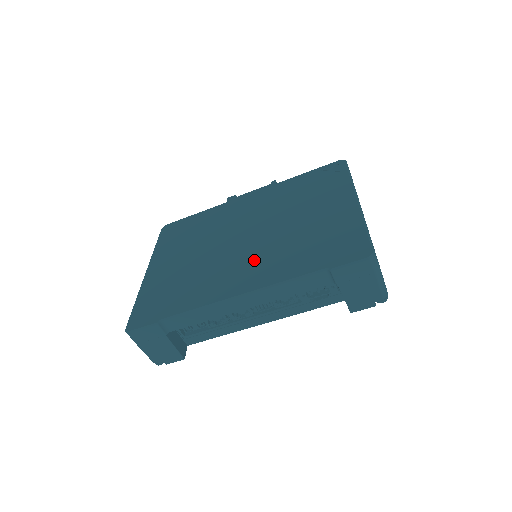
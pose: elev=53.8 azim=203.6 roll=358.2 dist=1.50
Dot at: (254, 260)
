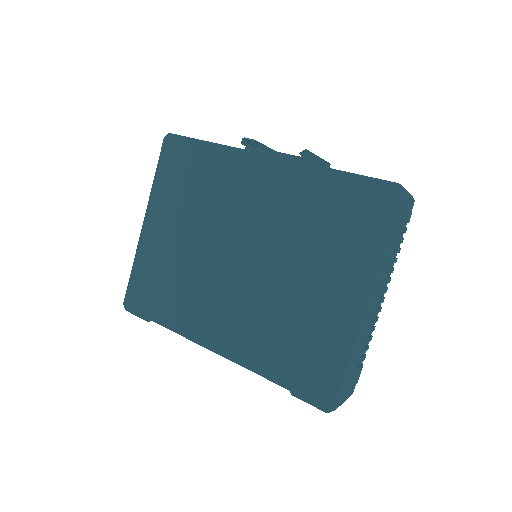
Dot at: (237, 311)
